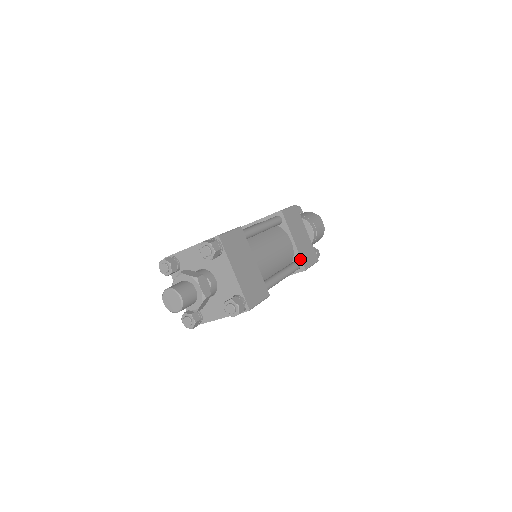
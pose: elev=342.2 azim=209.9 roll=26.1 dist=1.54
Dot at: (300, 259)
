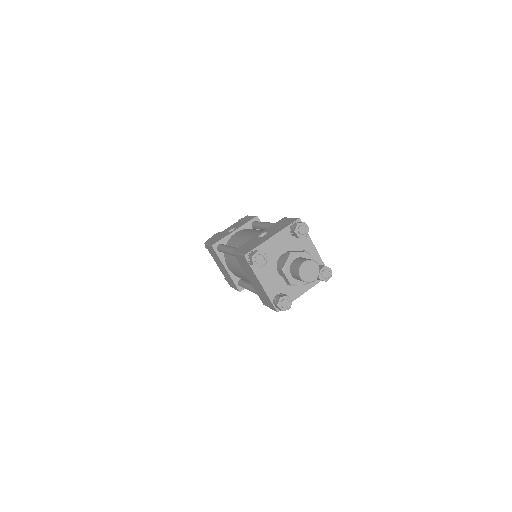
Dot at: occluded
